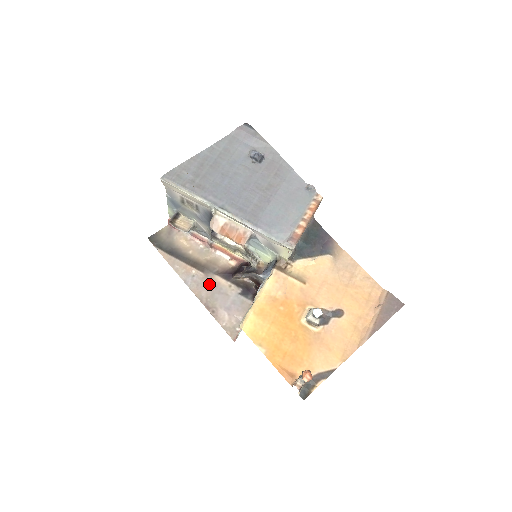
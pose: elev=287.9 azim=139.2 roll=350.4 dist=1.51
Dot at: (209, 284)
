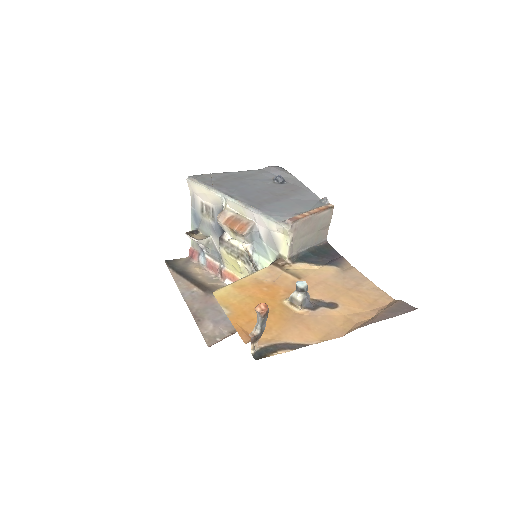
Dot at: (206, 301)
